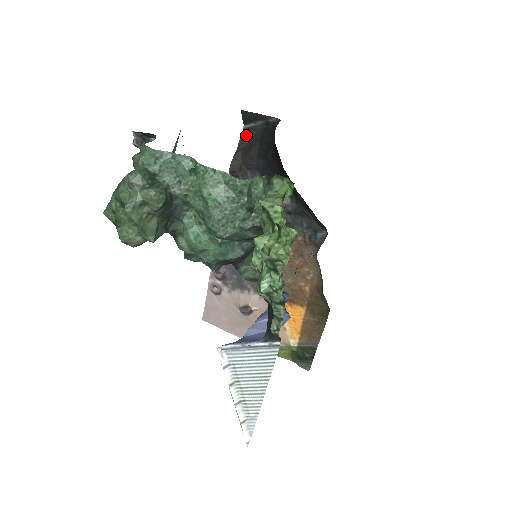
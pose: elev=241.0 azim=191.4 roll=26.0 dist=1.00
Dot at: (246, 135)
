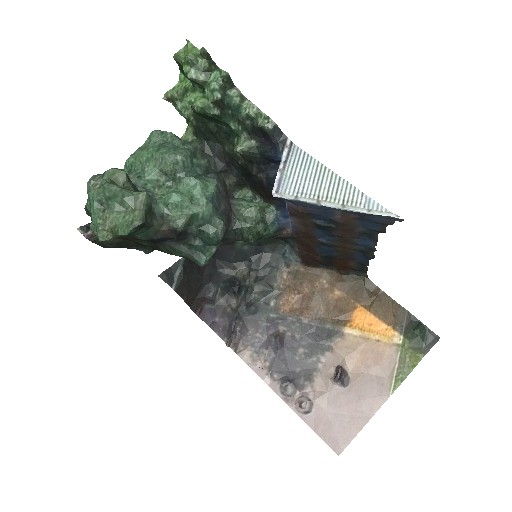
Dot at: (179, 289)
